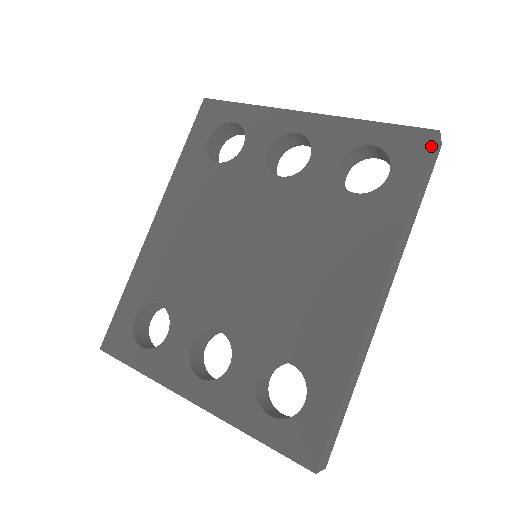
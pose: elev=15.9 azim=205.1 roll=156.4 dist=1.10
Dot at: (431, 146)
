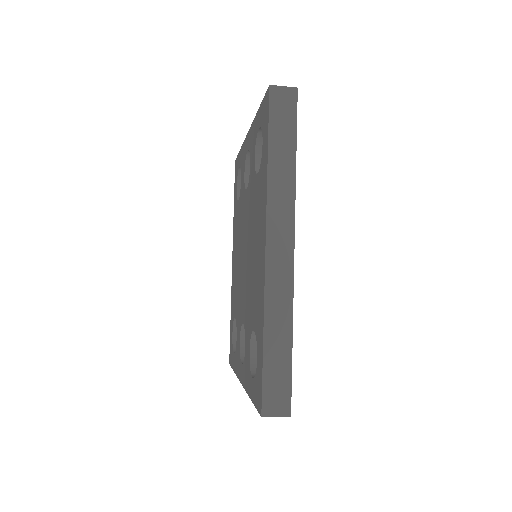
Dot at: (268, 102)
